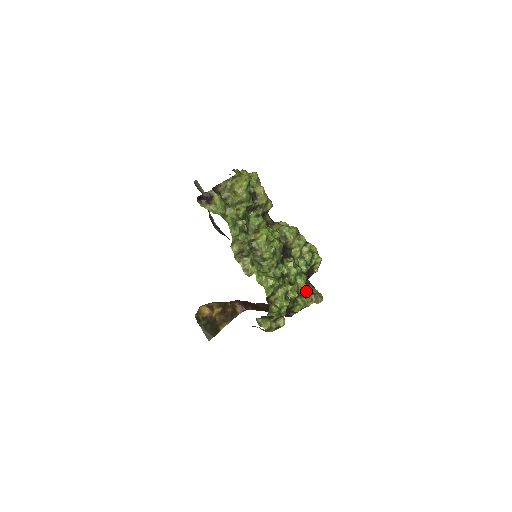
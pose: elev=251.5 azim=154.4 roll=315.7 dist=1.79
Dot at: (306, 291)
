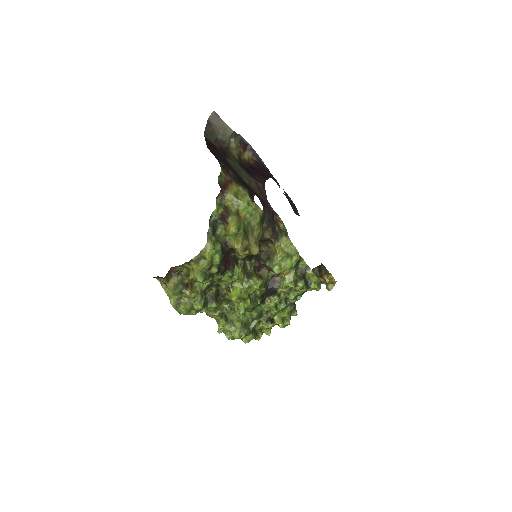
Dot at: (291, 315)
